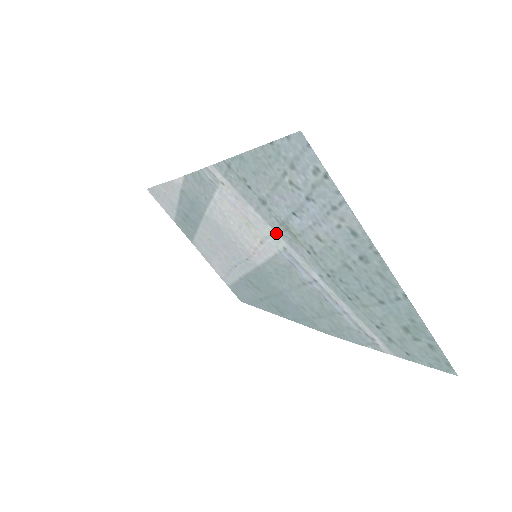
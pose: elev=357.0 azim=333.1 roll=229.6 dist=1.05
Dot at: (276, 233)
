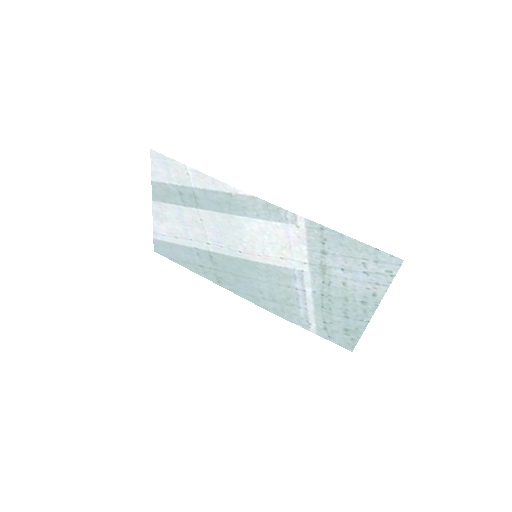
Dot at: (308, 264)
